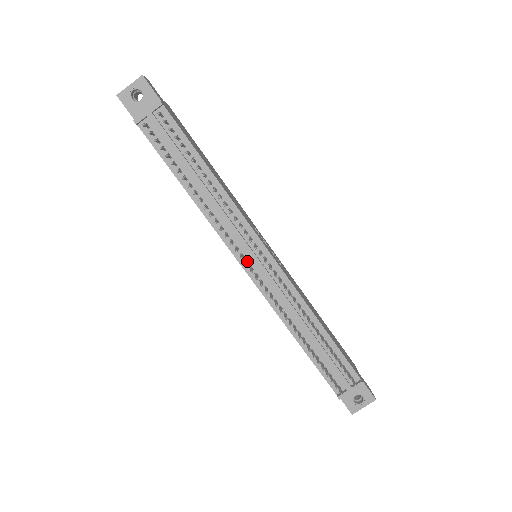
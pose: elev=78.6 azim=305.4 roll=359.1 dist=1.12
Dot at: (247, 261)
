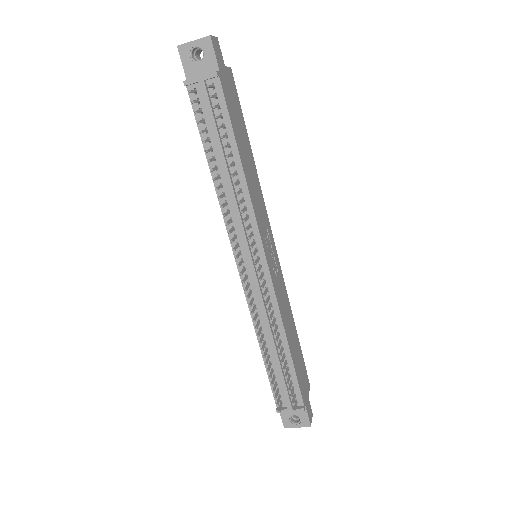
Dot at: (242, 261)
